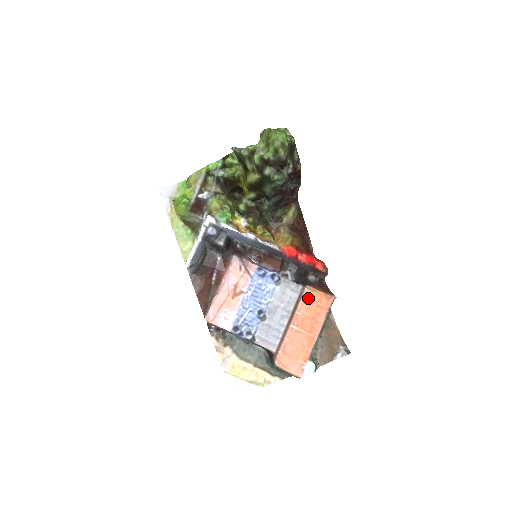
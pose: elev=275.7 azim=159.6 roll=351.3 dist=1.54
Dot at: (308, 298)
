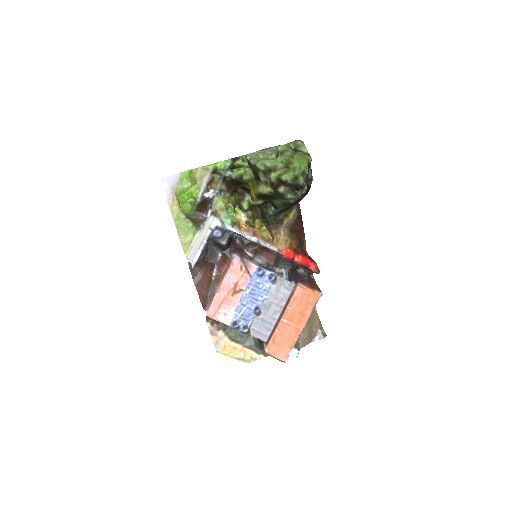
Dot at: (299, 295)
